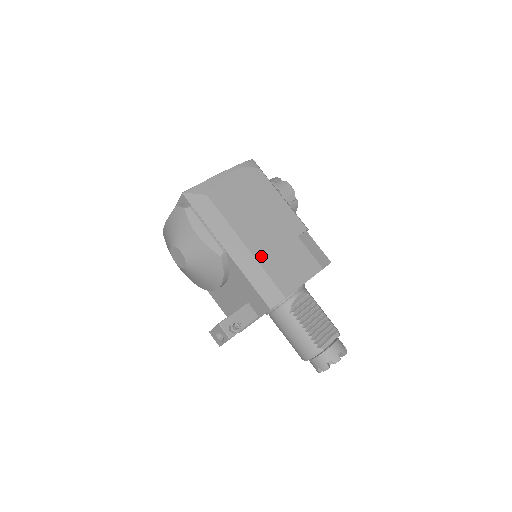
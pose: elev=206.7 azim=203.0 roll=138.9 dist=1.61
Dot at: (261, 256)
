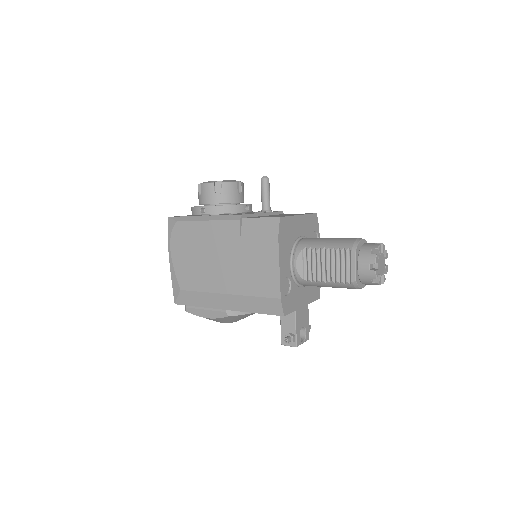
Dot at: (240, 288)
